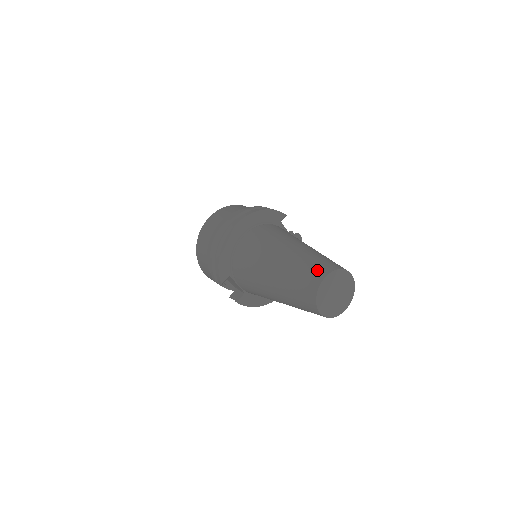
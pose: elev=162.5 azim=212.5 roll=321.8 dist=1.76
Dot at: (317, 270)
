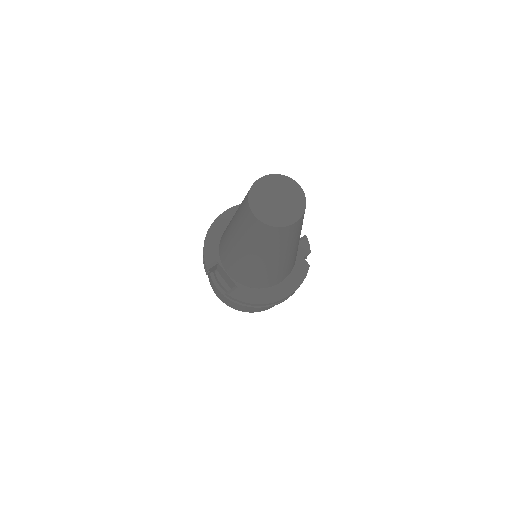
Dot at: occluded
